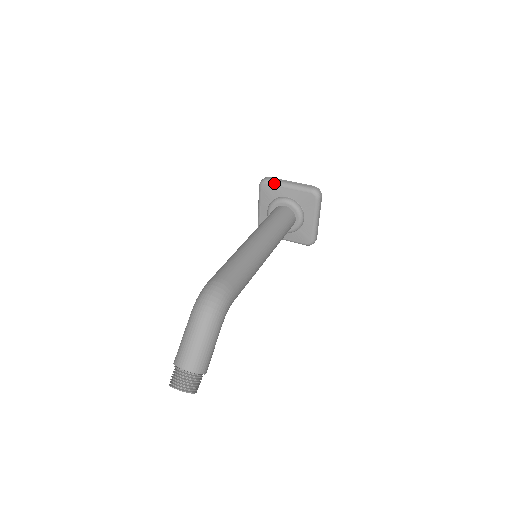
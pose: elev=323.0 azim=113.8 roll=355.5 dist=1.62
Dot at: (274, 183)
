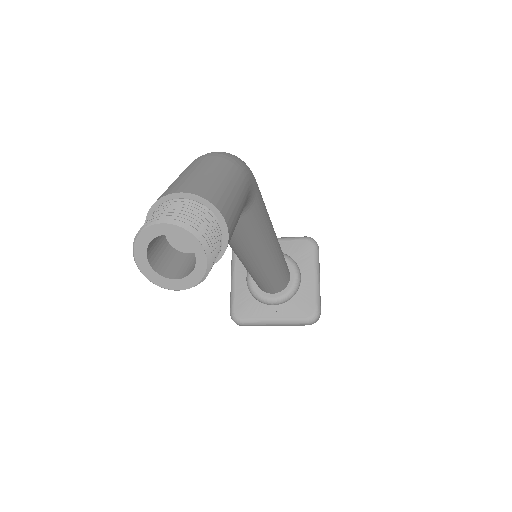
Dot at: occluded
